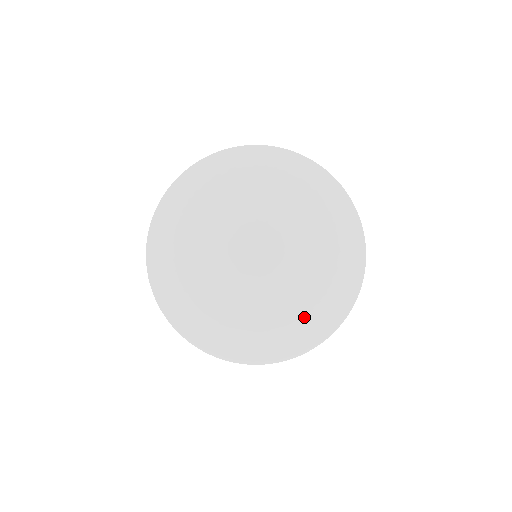
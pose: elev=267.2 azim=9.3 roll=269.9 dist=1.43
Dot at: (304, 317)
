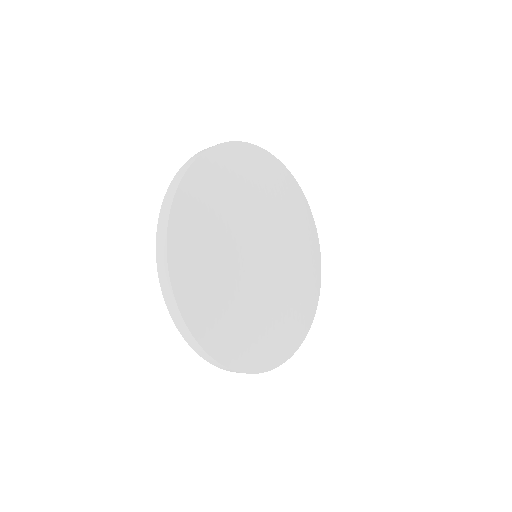
Dot at: (291, 323)
